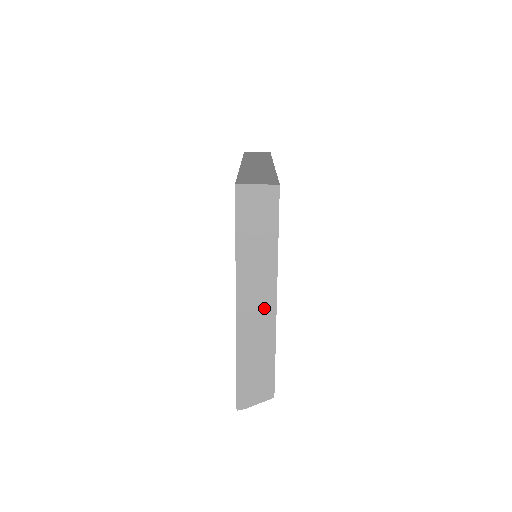
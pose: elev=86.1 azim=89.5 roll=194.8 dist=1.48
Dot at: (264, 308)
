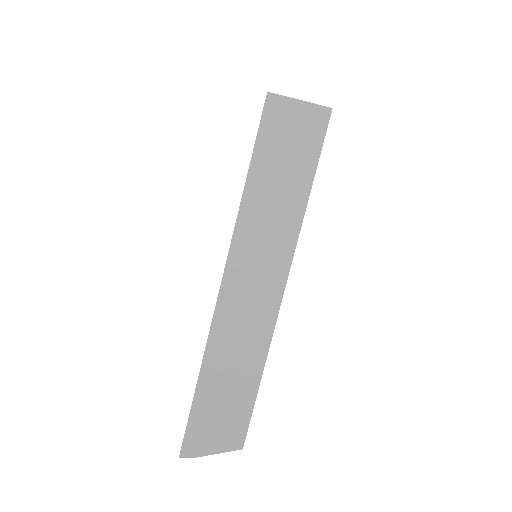
Dot at: (263, 297)
